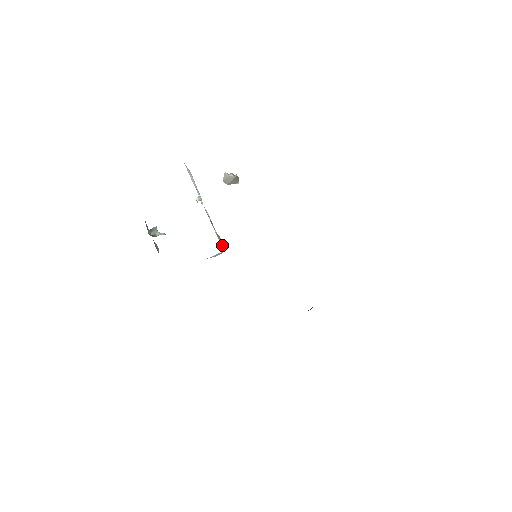
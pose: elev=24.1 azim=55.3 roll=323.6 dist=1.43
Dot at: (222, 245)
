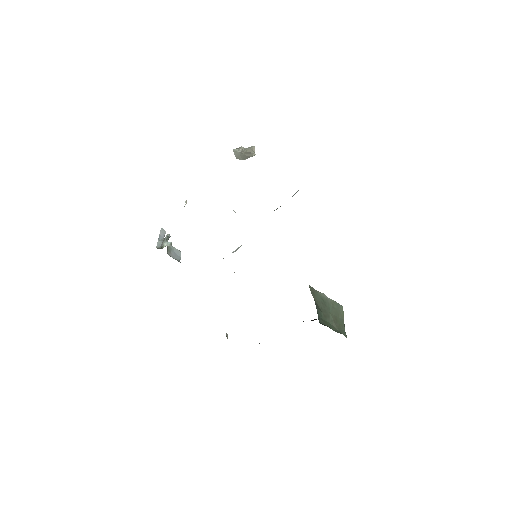
Dot at: occluded
